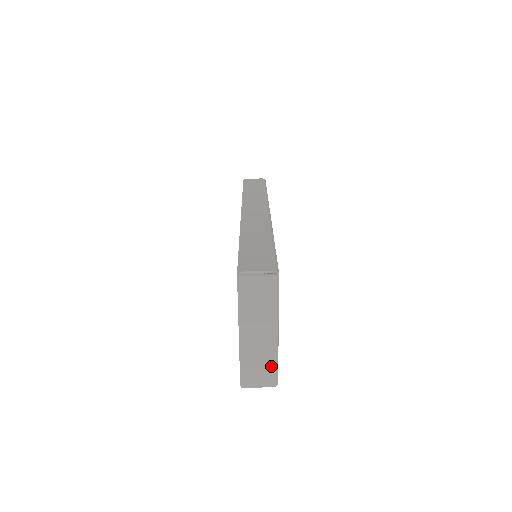
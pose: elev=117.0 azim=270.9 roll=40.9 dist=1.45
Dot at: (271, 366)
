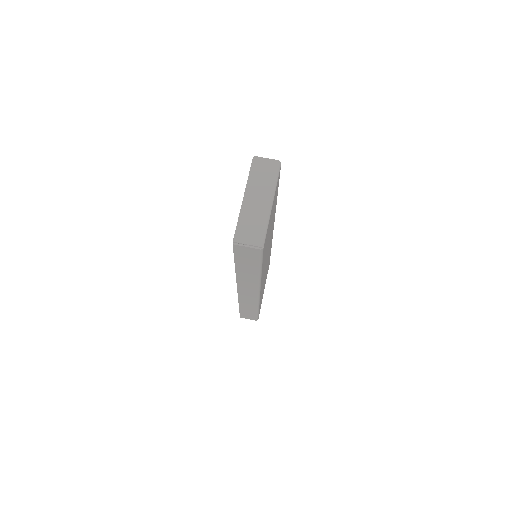
Dot at: (261, 228)
